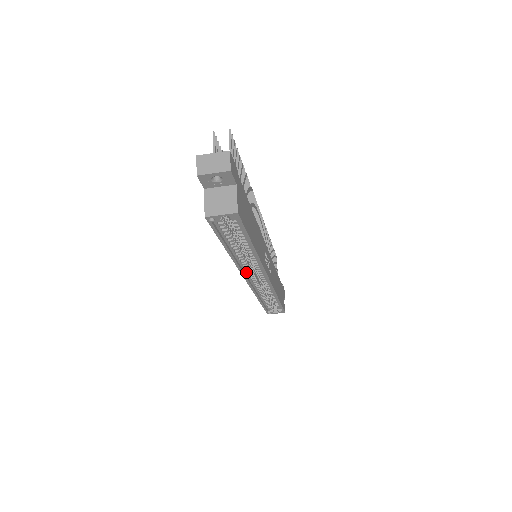
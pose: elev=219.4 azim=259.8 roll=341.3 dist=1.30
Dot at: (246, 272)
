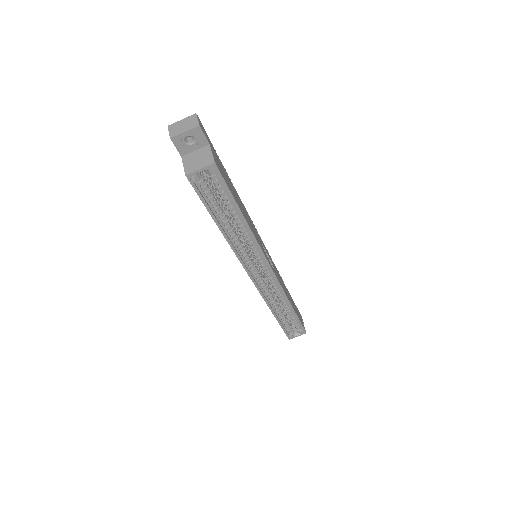
Dot at: (248, 266)
